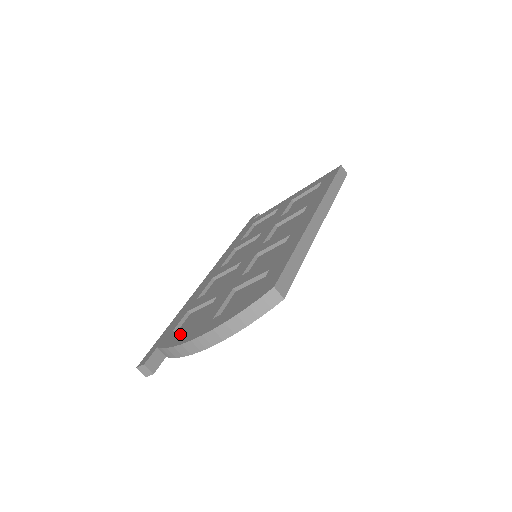
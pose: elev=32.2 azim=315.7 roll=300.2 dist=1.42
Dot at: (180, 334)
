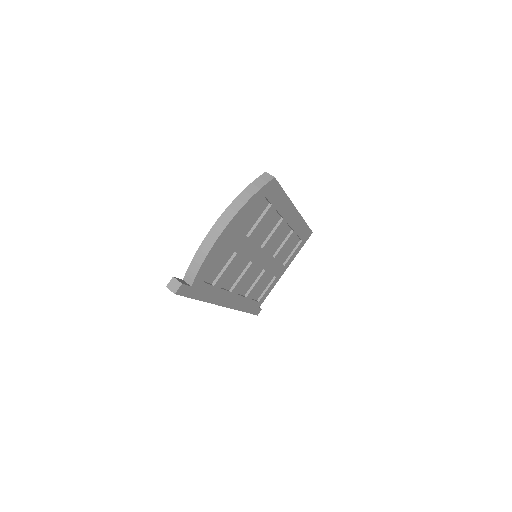
Dot at: occluded
